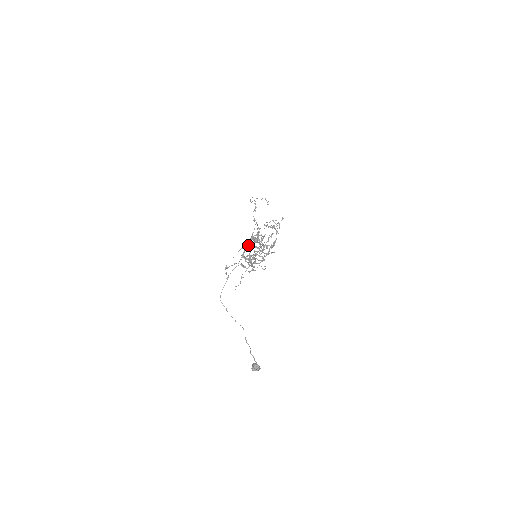
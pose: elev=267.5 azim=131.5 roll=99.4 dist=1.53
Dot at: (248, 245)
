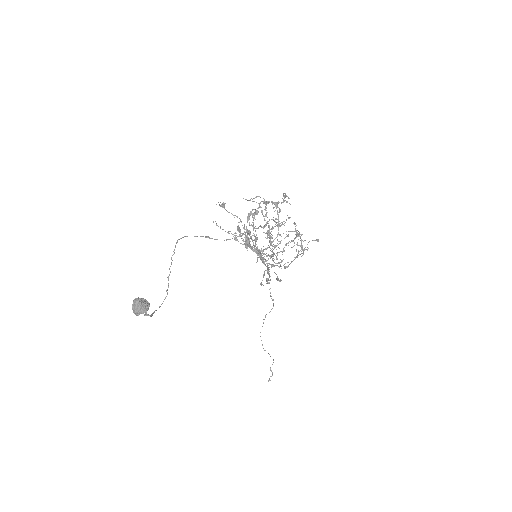
Dot at: occluded
